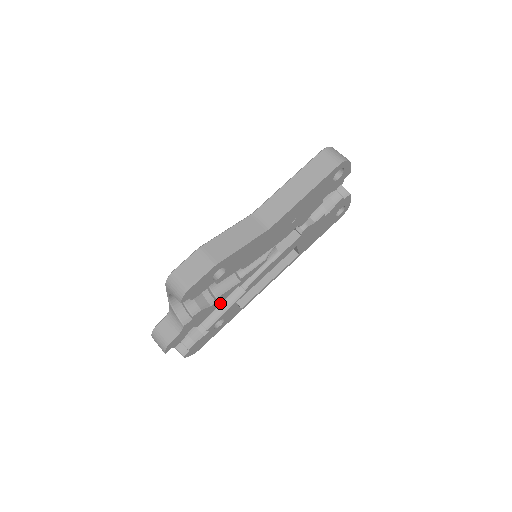
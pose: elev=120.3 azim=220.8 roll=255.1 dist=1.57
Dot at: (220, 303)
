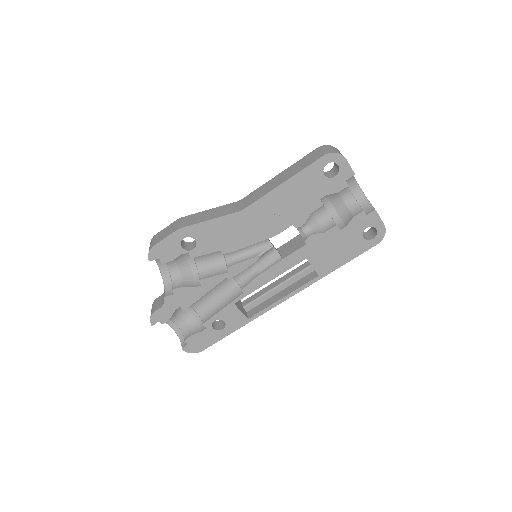
Dot at: (208, 291)
